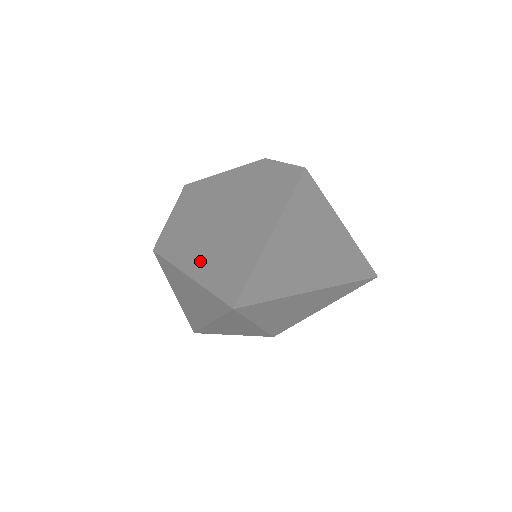
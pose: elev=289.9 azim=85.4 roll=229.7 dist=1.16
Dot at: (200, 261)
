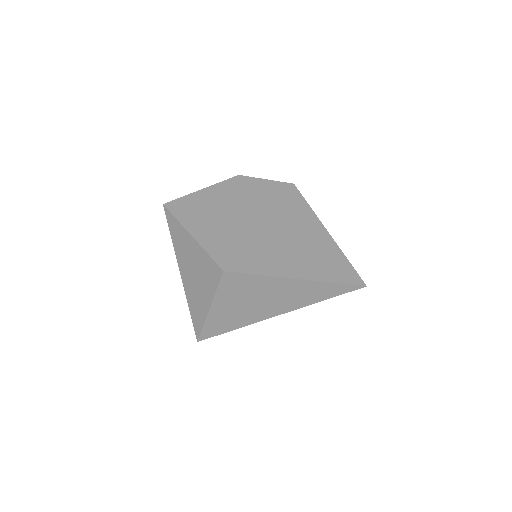
Dot at: (295, 266)
